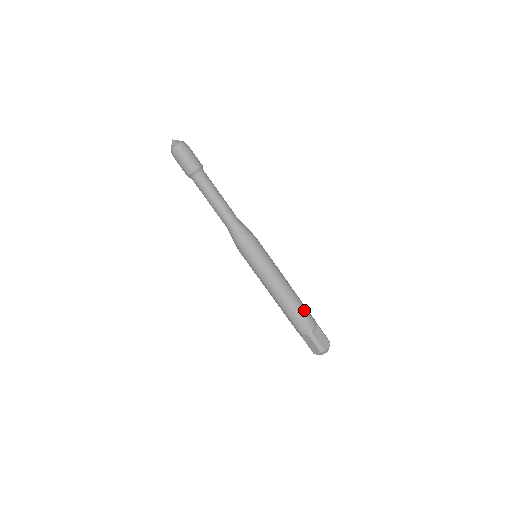
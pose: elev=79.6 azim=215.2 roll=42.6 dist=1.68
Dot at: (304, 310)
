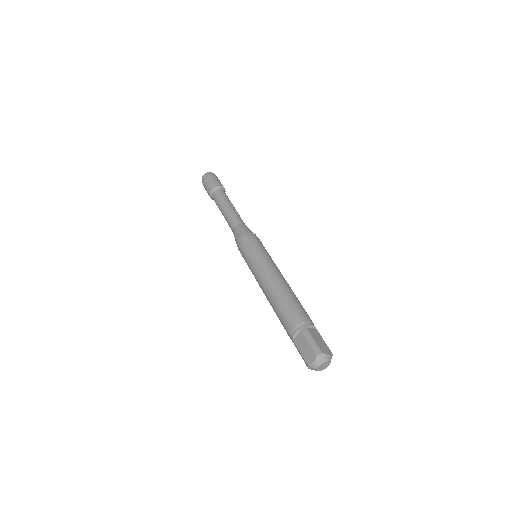
Dot at: (301, 306)
